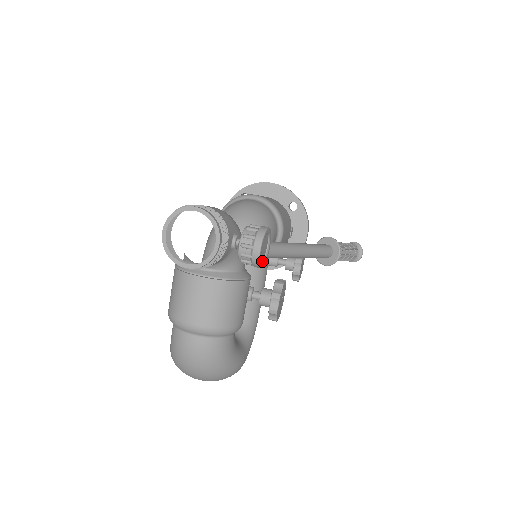
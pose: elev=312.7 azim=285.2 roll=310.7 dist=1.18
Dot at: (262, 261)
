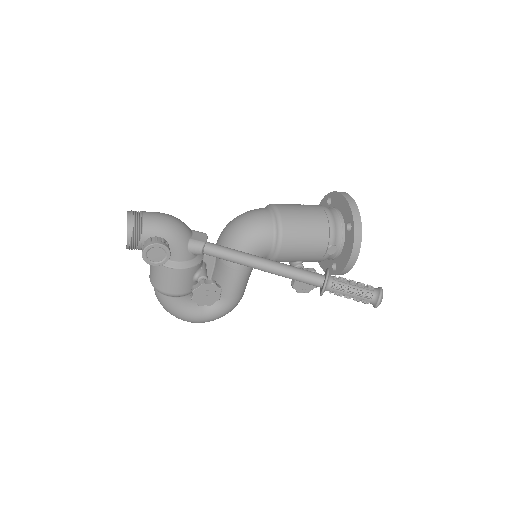
Dot at: (156, 262)
